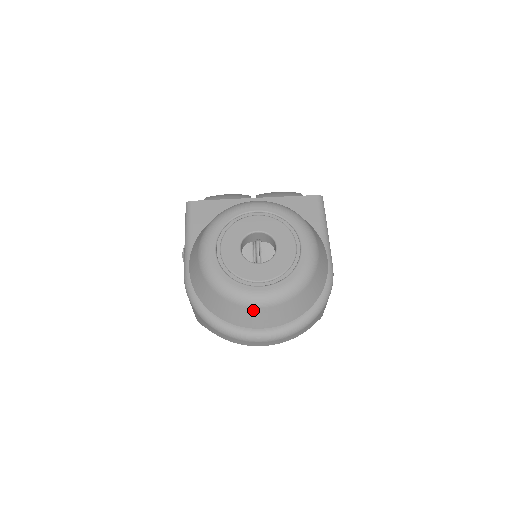
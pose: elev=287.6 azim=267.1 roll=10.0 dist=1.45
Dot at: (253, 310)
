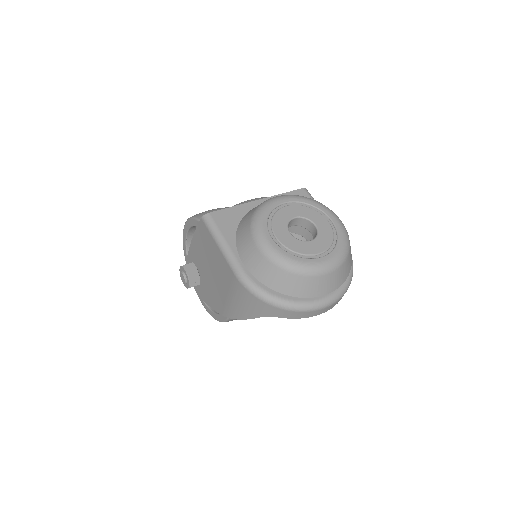
Dot at: (323, 278)
